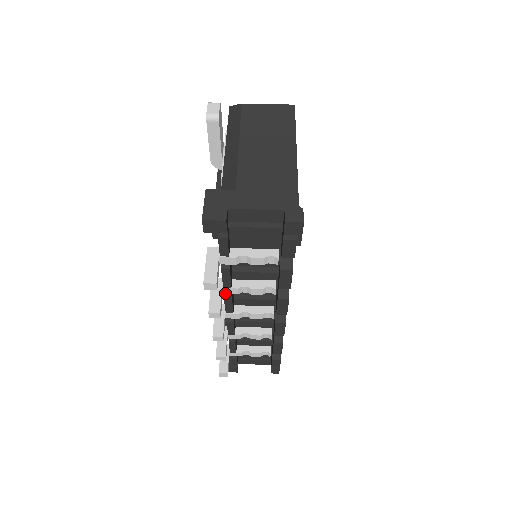
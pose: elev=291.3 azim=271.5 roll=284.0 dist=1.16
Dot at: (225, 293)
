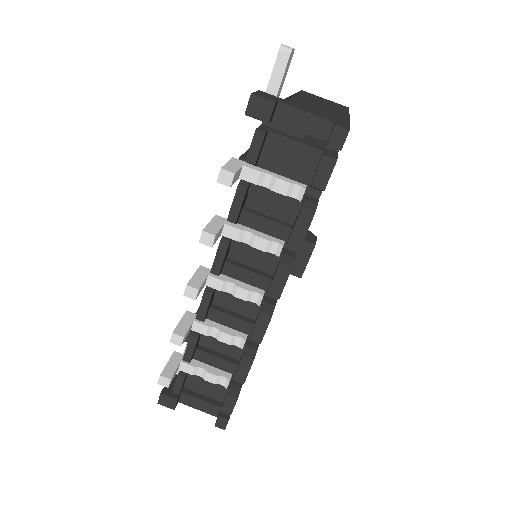
Dot at: (224, 235)
